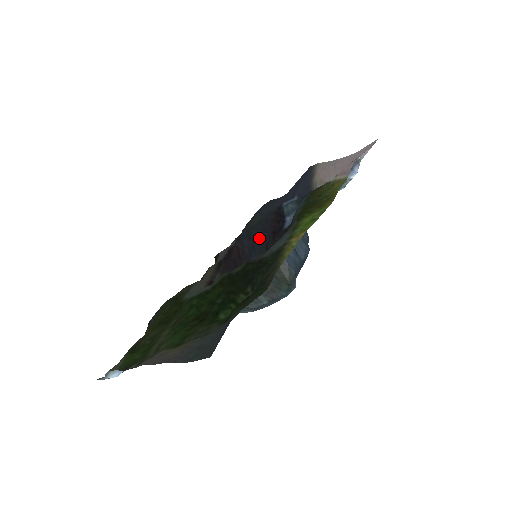
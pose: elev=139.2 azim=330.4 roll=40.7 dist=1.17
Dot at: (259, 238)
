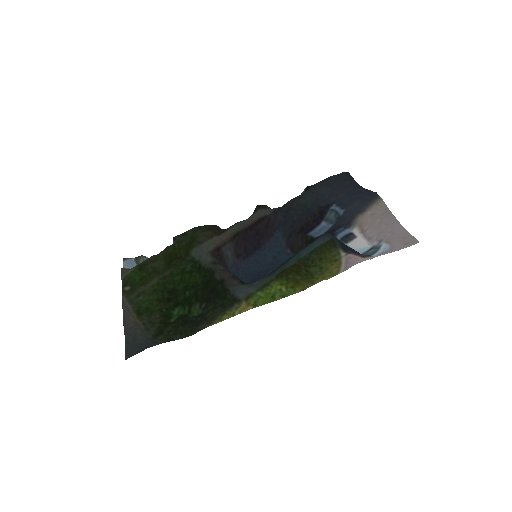
Dot at: (291, 222)
